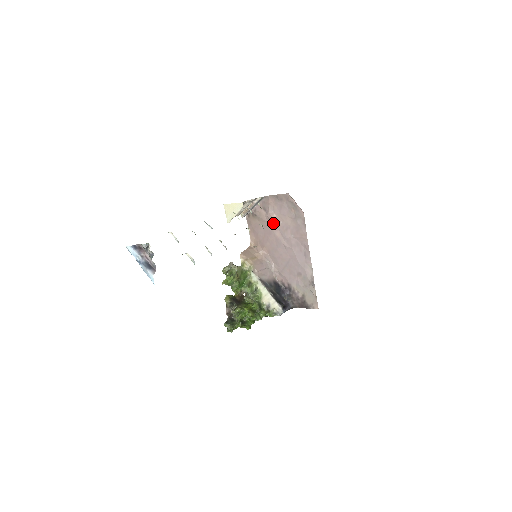
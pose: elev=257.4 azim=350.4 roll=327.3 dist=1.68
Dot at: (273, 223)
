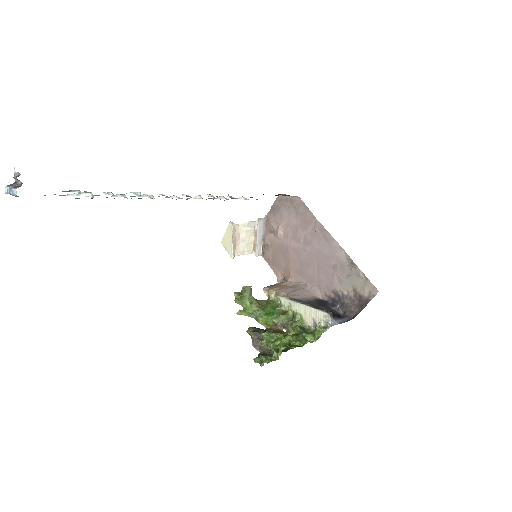
Dot at: (244, 198)
